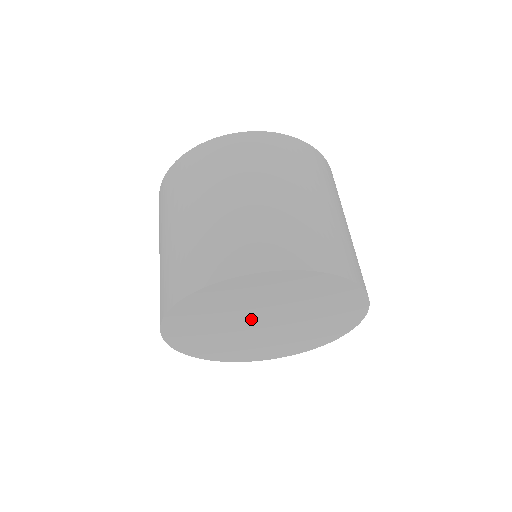
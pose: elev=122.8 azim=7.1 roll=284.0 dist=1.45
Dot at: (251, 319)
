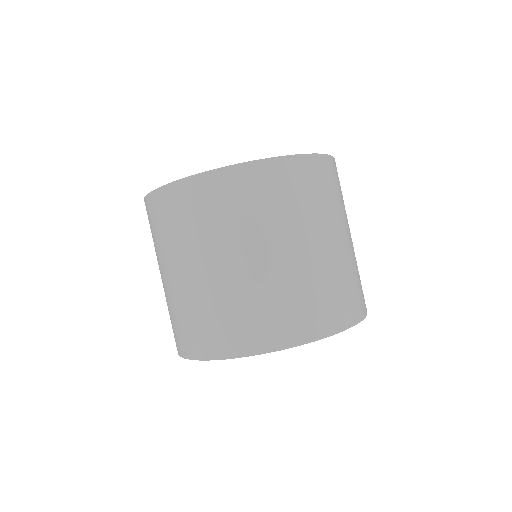
Dot at: occluded
